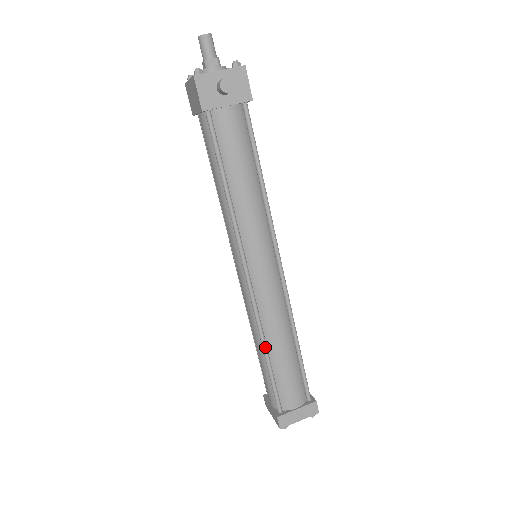
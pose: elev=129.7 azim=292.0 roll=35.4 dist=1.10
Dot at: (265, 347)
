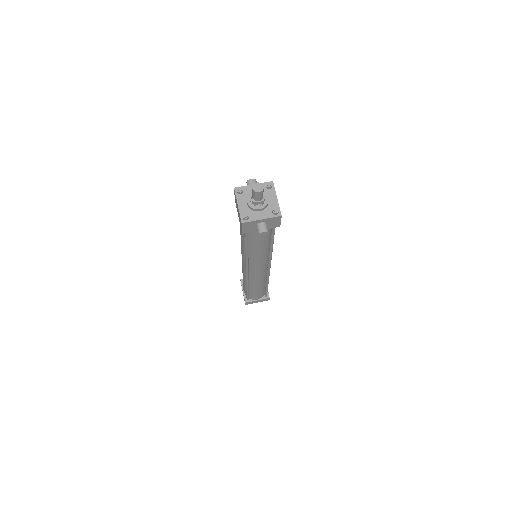
Dot at: (248, 287)
